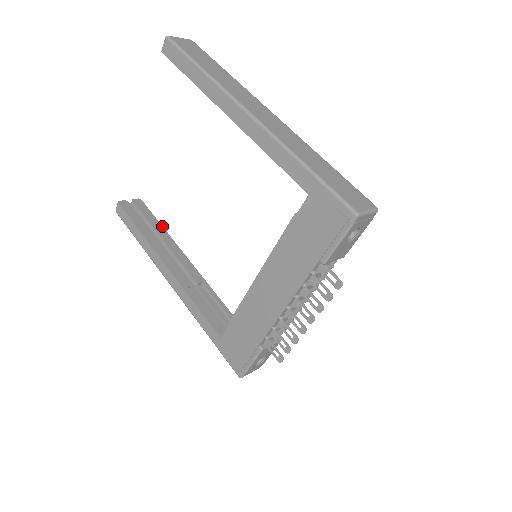
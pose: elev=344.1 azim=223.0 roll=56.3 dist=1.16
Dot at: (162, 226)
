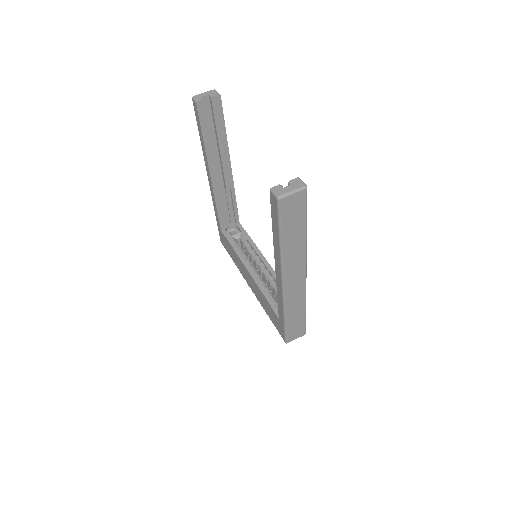
Dot at: occluded
